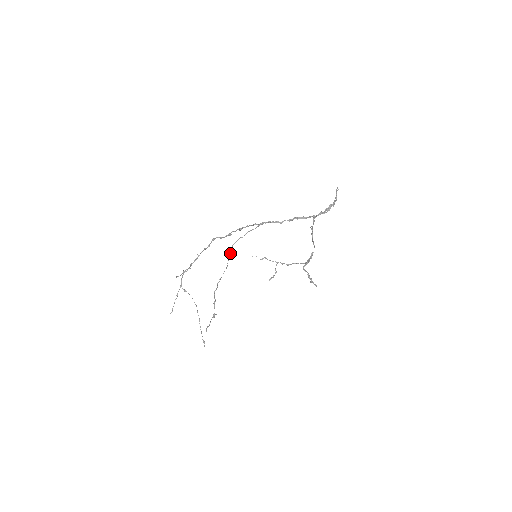
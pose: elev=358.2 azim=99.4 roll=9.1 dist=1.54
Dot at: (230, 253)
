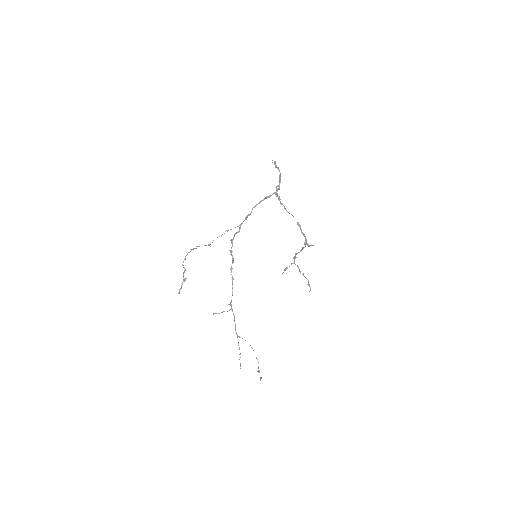
Dot at: occluded
